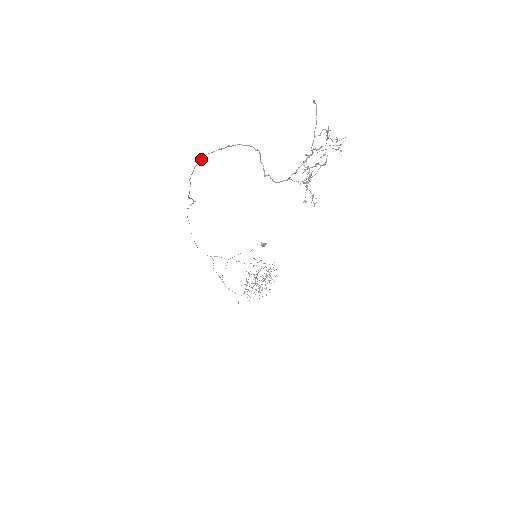
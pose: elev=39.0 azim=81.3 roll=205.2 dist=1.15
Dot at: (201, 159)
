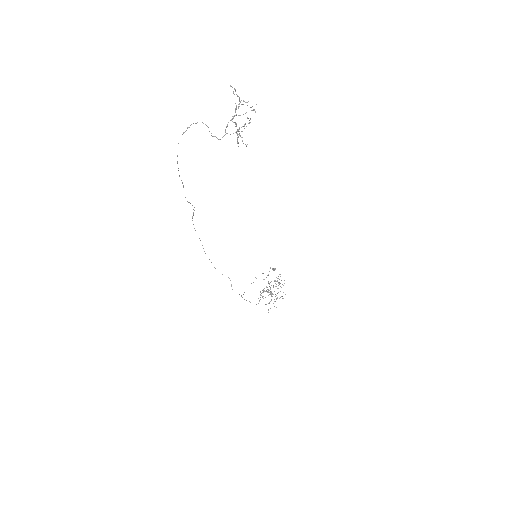
Dot at: occluded
